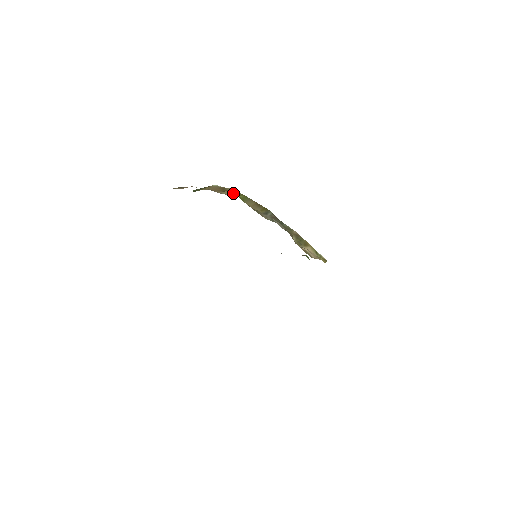
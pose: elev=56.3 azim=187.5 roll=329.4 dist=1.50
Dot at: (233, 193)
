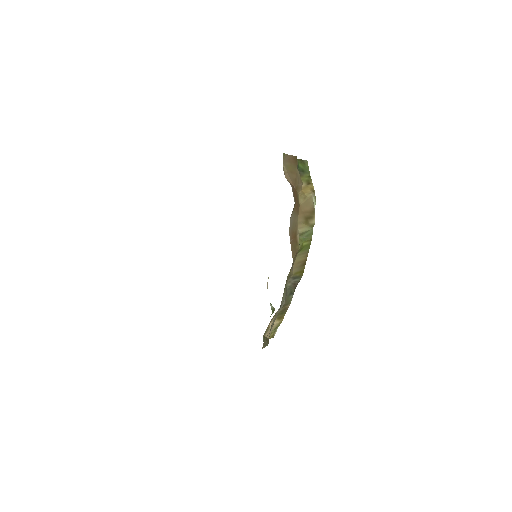
Dot at: (307, 232)
